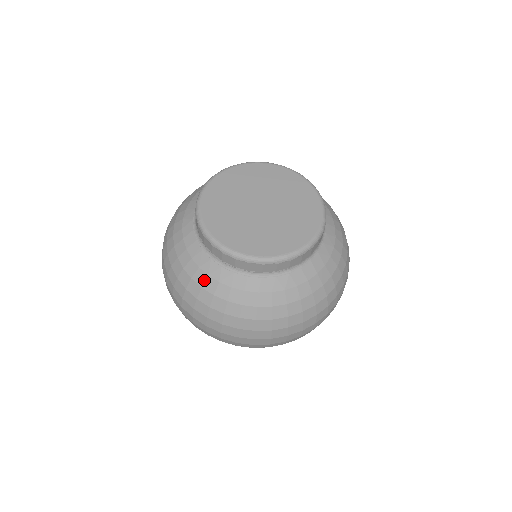
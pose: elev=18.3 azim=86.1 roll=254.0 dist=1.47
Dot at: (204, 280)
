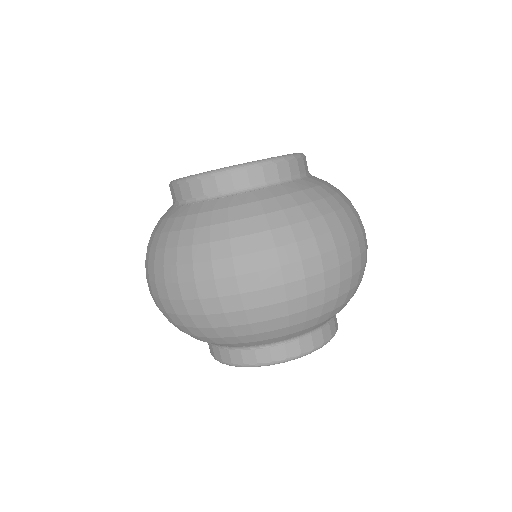
Dot at: (164, 225)
